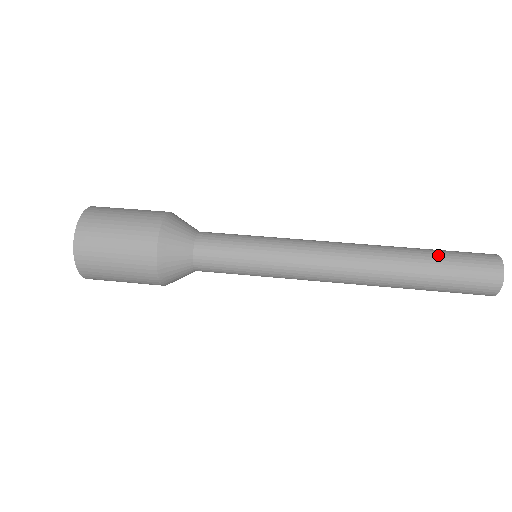
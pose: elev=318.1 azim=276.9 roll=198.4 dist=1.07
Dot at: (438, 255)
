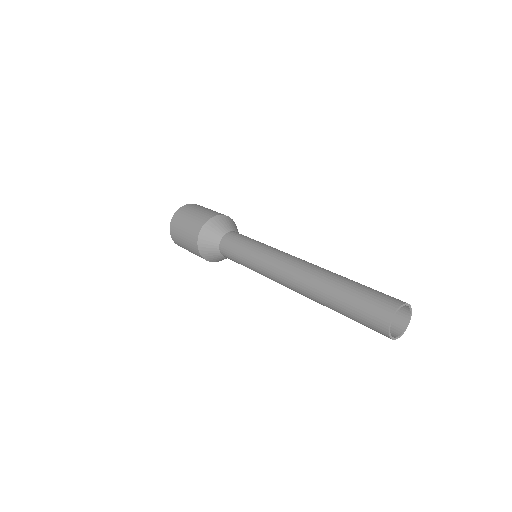
Dot at: (349, 291)
